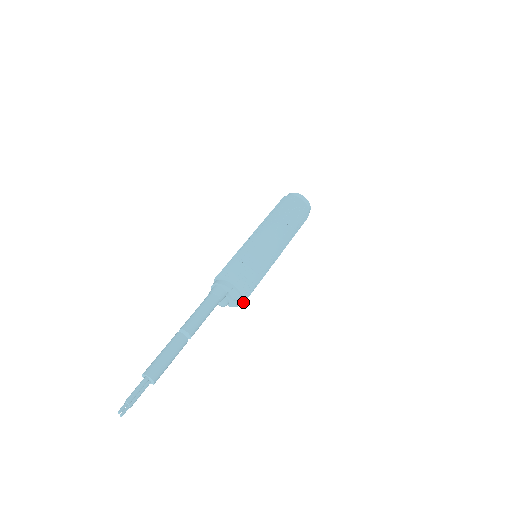
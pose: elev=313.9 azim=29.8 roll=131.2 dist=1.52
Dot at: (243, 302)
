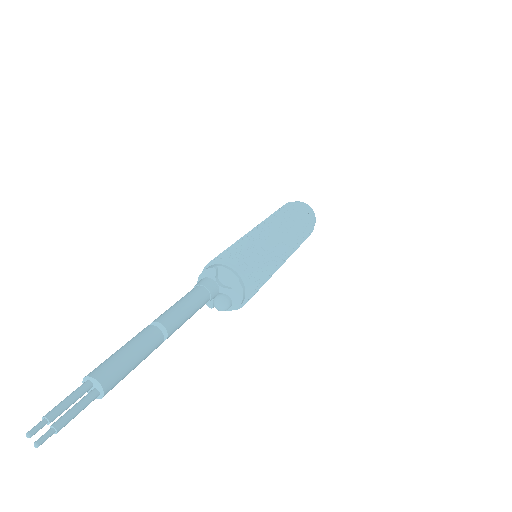
Dot at: (247, 286)
